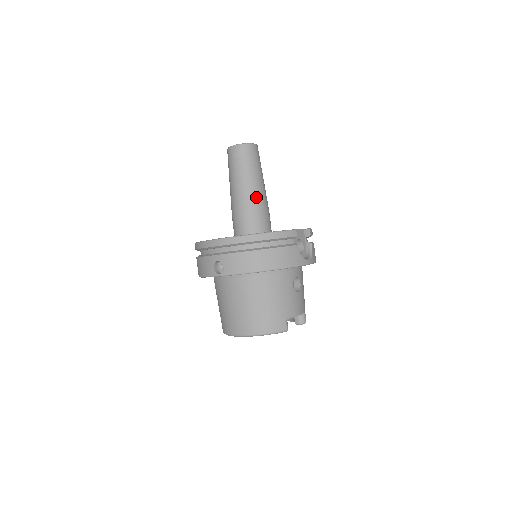
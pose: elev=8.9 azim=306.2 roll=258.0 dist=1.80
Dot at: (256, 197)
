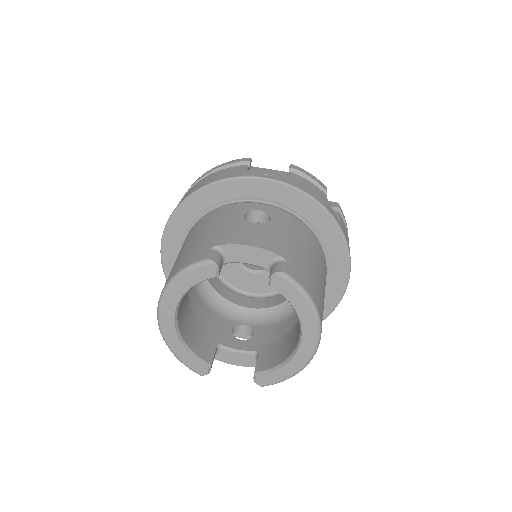
Dot at: occluded
